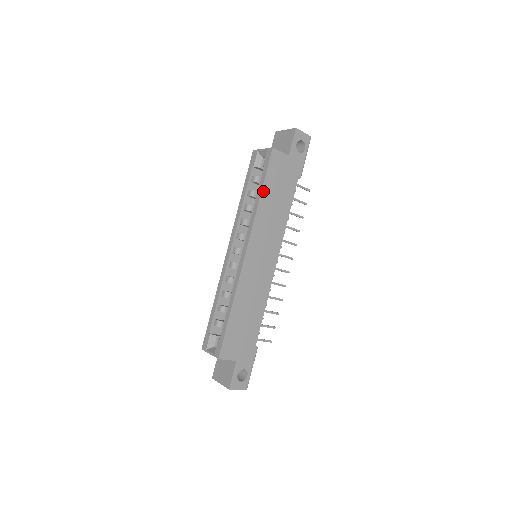
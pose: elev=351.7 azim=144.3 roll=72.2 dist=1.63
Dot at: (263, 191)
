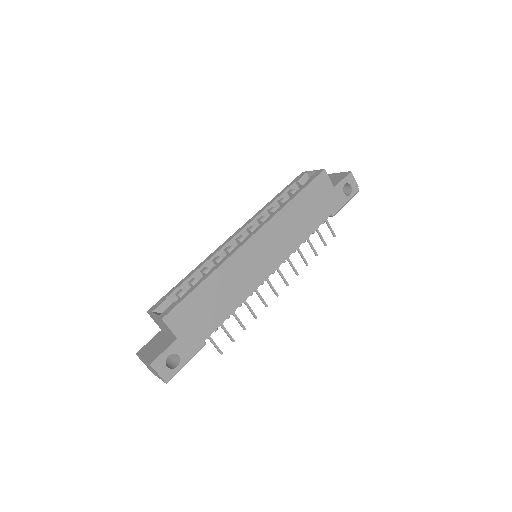
Dot at: (297, 197)
